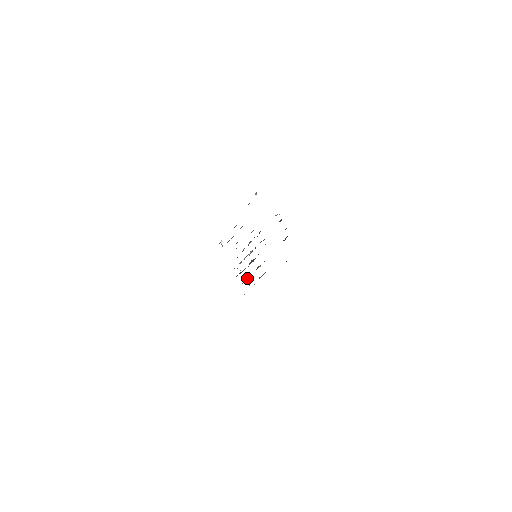
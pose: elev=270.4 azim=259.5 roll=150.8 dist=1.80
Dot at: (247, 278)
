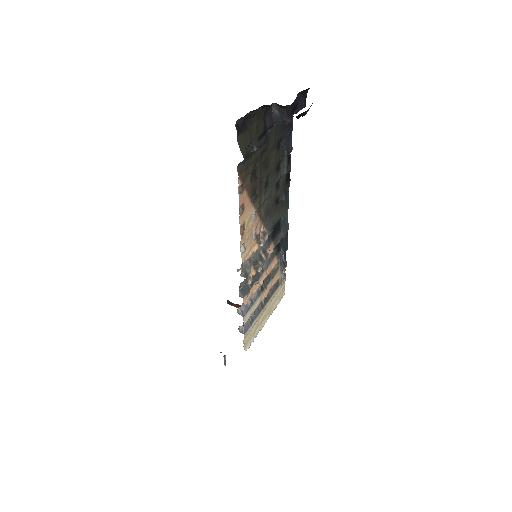
Dot at: (248, 261)
